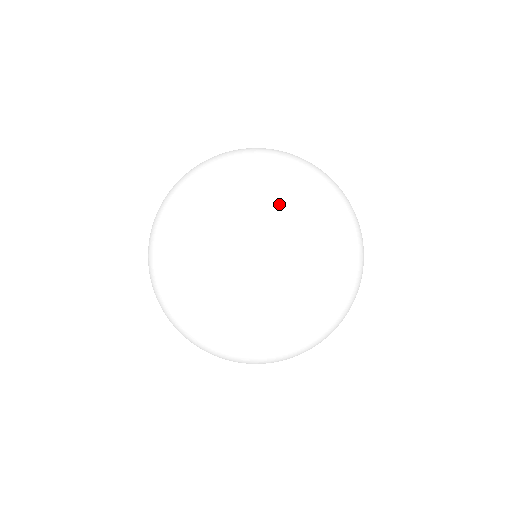
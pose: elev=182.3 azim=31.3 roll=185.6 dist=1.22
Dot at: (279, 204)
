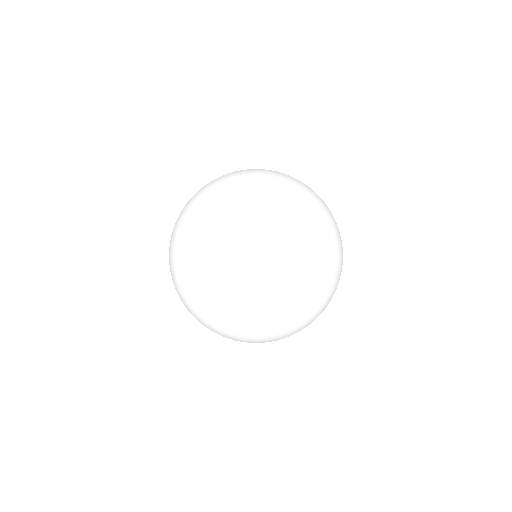
Dot at: (320, 230)
